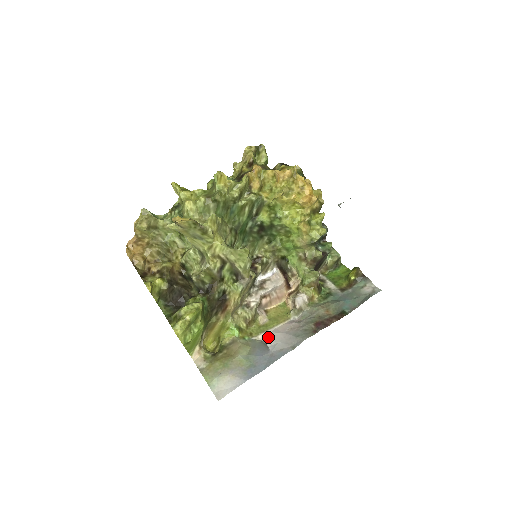
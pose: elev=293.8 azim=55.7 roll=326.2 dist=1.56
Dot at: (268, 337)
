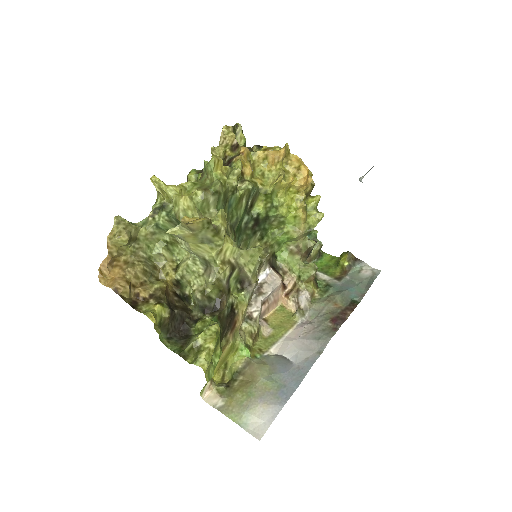
Dot at: (283, 348)
